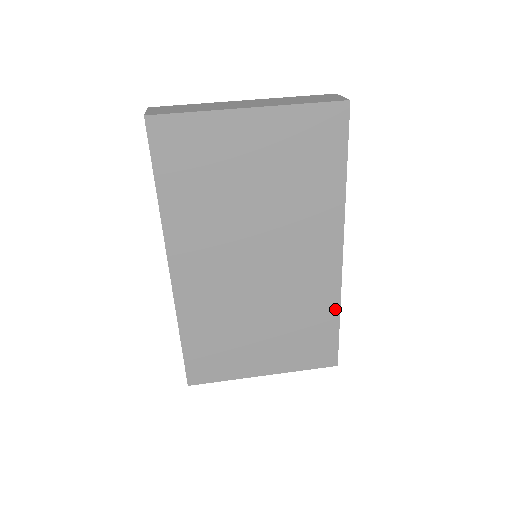
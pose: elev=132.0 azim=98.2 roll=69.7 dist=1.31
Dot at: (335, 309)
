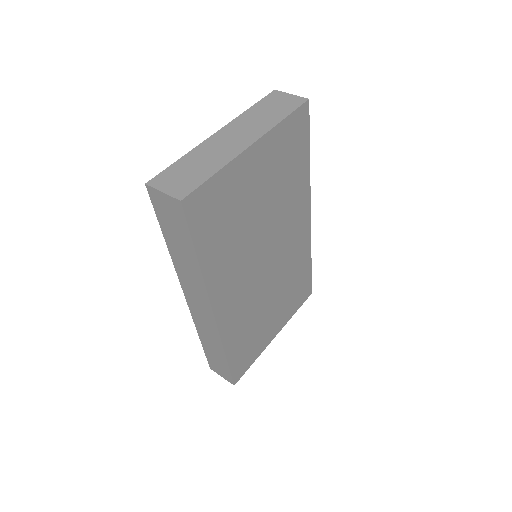
Dot at: (309, 257)
